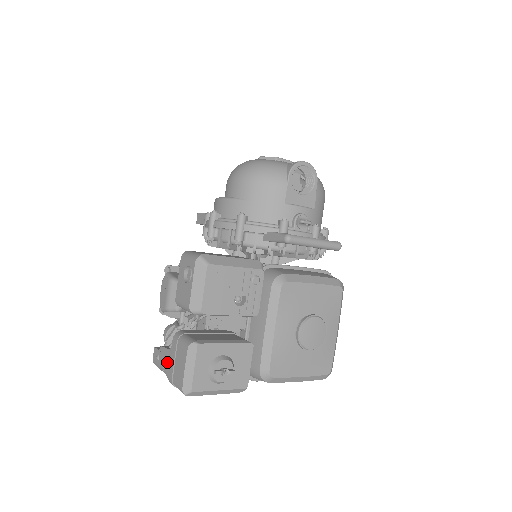
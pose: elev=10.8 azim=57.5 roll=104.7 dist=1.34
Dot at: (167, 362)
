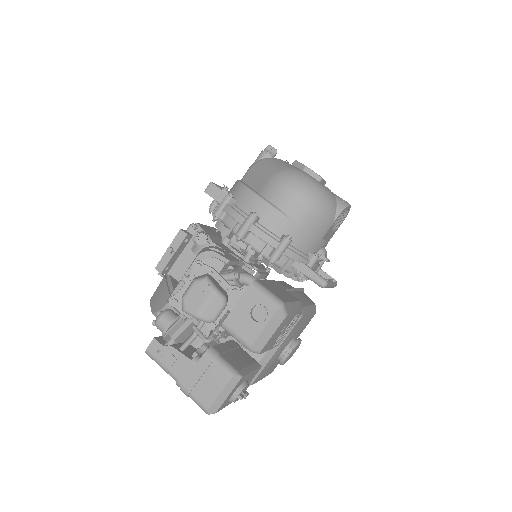
Dot at: (180, 368)
